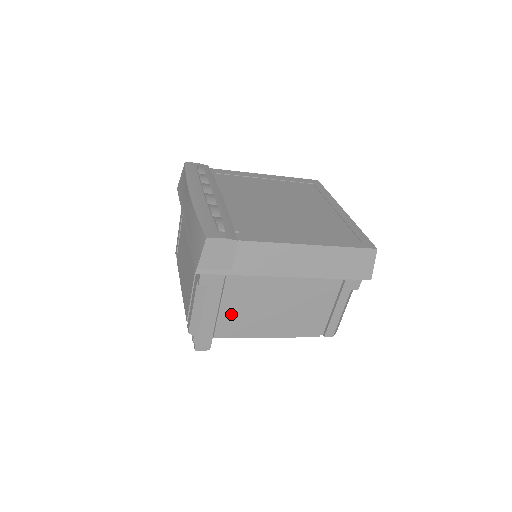
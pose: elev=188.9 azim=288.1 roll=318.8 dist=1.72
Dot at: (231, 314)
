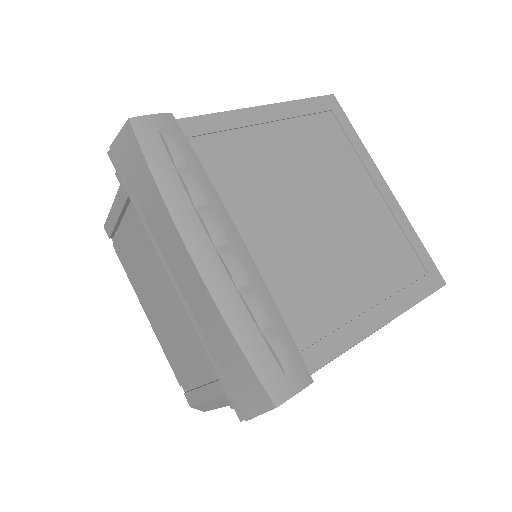
Dot at: occluded
